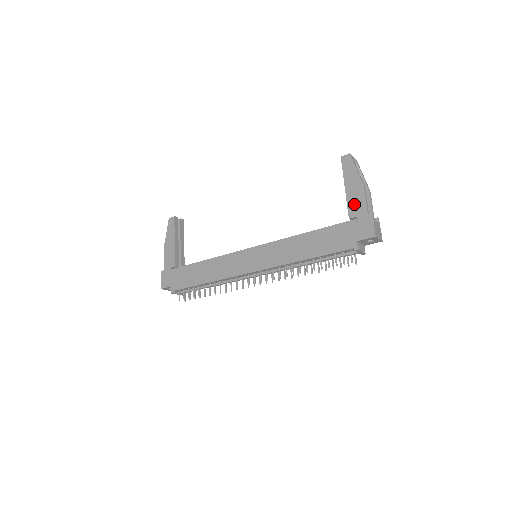
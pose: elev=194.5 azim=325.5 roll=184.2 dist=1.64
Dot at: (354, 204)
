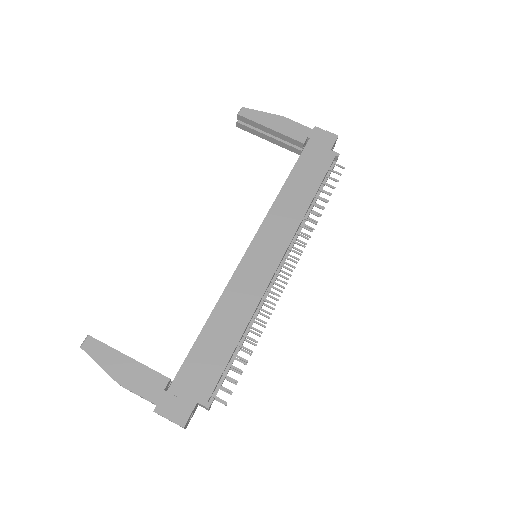
Dot at: (294, 132)
